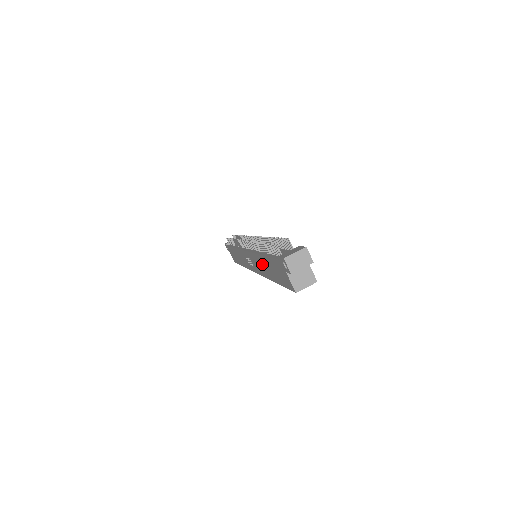
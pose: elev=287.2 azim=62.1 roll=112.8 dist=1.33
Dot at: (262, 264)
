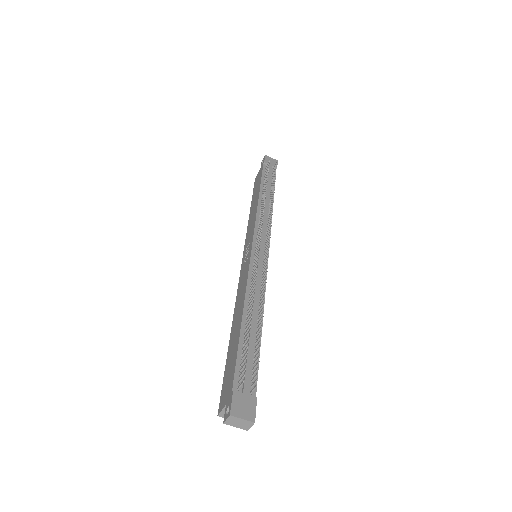
Dot at: (239, 310)
